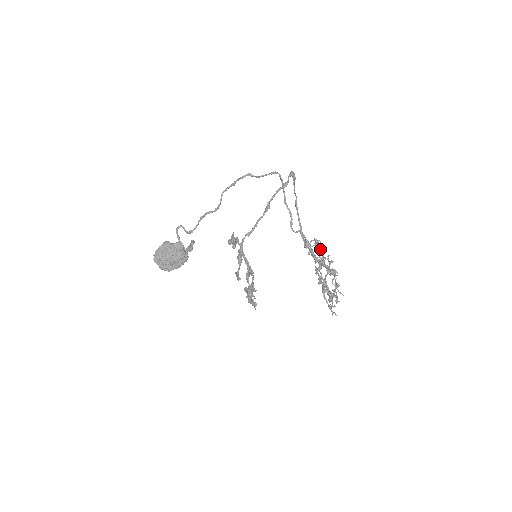
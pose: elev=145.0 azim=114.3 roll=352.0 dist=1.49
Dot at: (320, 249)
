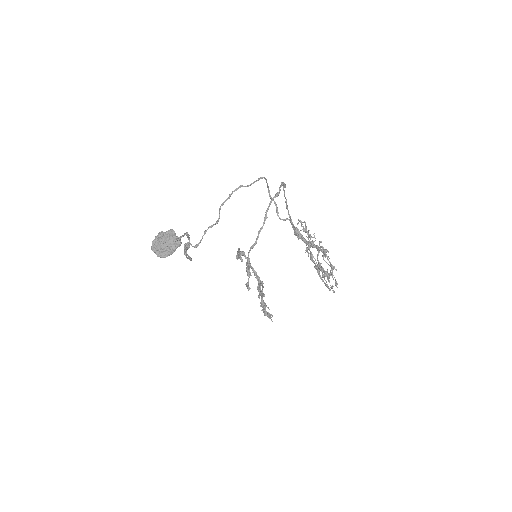
Dot at: (307, 231)
